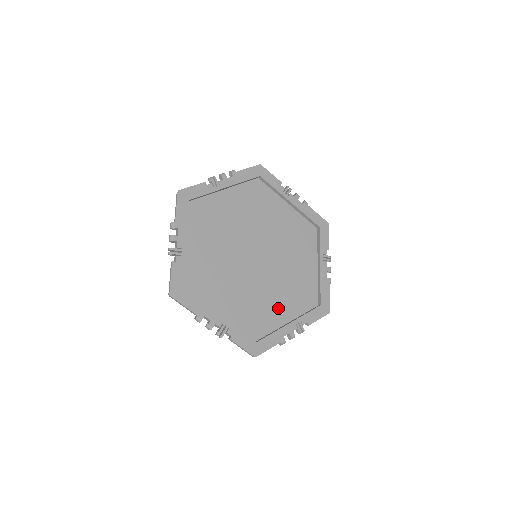
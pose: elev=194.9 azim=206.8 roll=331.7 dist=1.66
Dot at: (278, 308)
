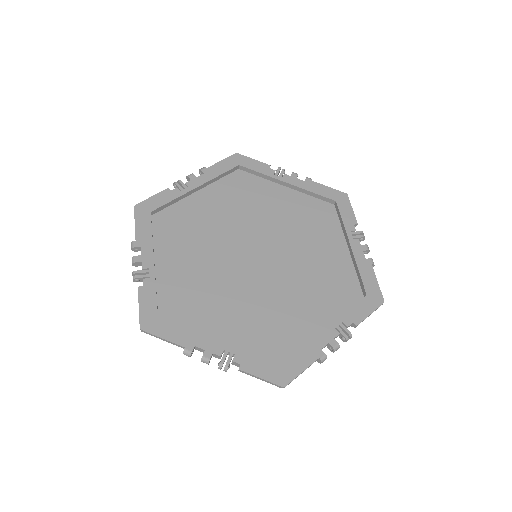
Dot at: (304, 314)
